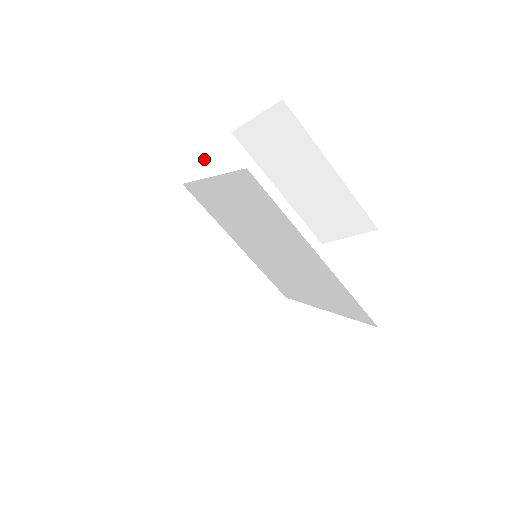
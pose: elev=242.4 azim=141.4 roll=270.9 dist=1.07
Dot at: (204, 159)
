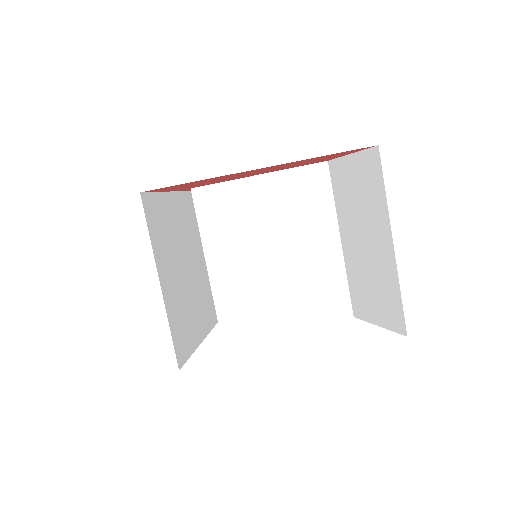
Dot at: (187, 191)
